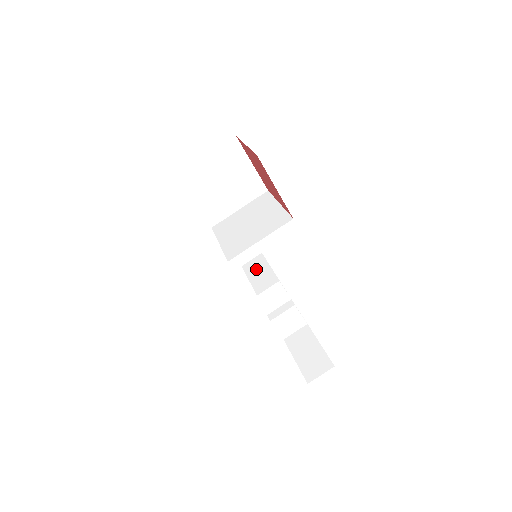
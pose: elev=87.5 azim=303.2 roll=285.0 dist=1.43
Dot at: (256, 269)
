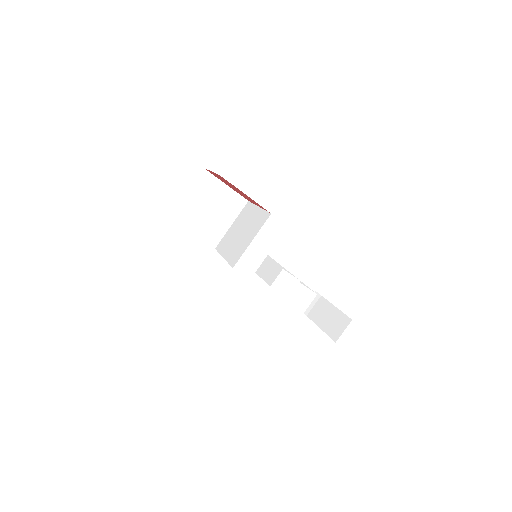
Dot at: (267, 270)
